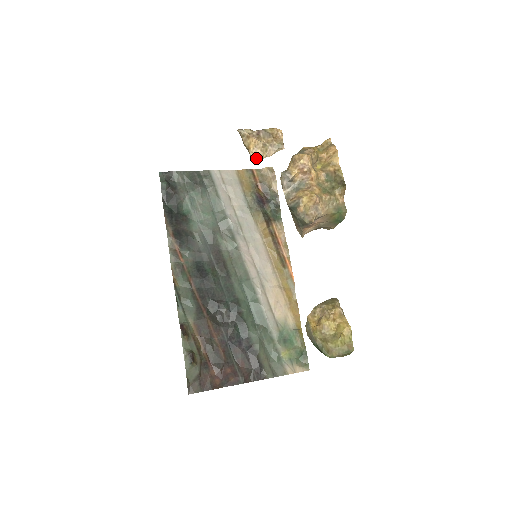
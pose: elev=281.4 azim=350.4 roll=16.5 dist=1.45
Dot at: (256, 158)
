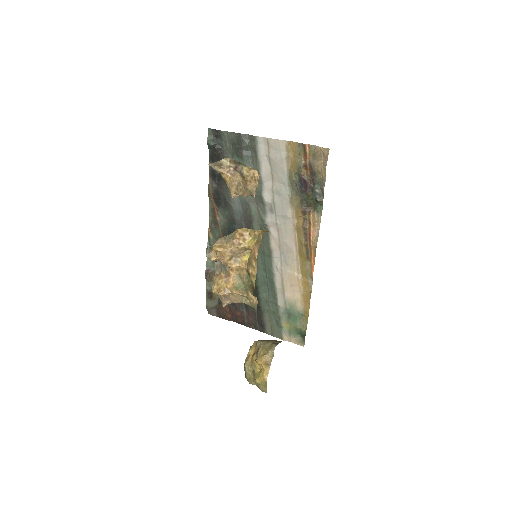
Dot at: (232, 193)
